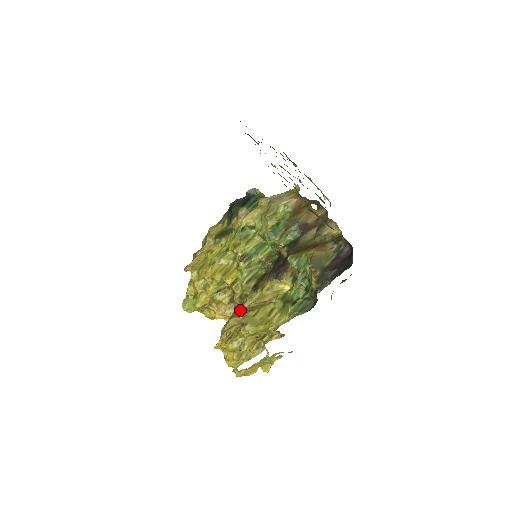
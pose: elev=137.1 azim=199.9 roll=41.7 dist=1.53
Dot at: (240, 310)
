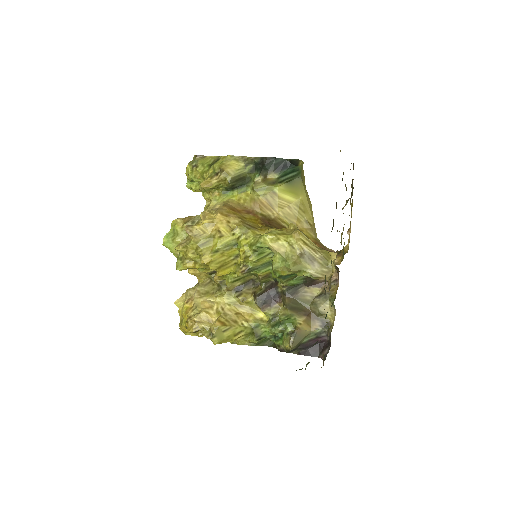
Dot at: (214, 292)
